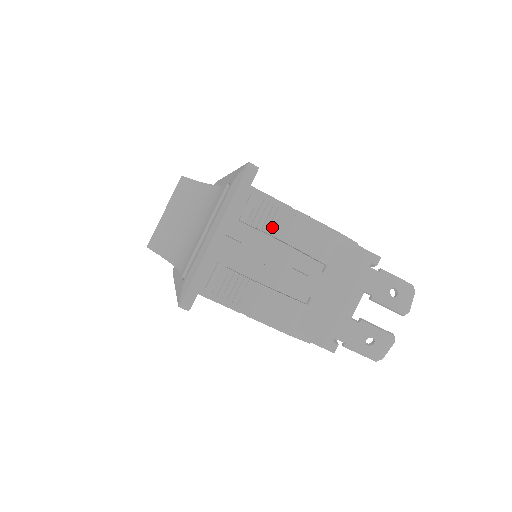
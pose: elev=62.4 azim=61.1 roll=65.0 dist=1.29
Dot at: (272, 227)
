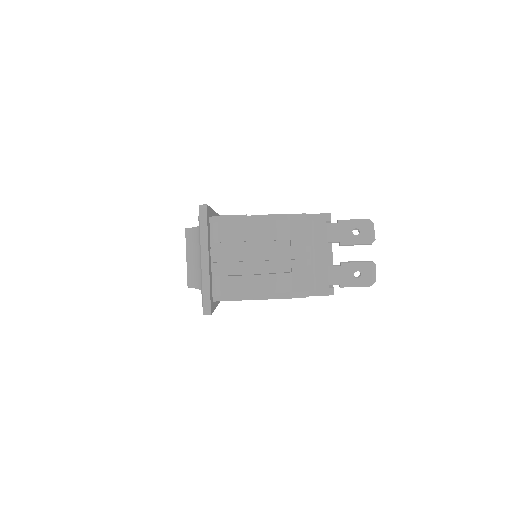
Dot at: (235, 236)
